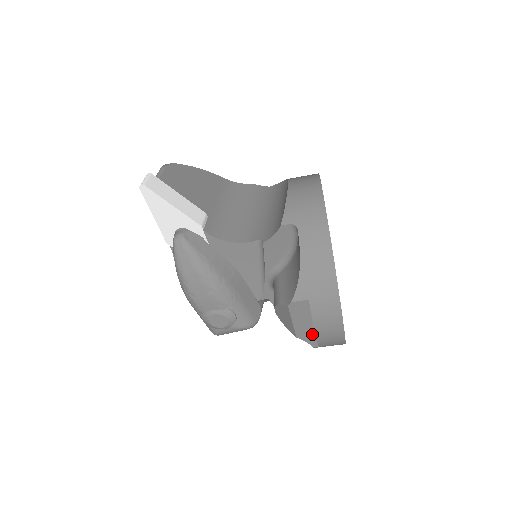
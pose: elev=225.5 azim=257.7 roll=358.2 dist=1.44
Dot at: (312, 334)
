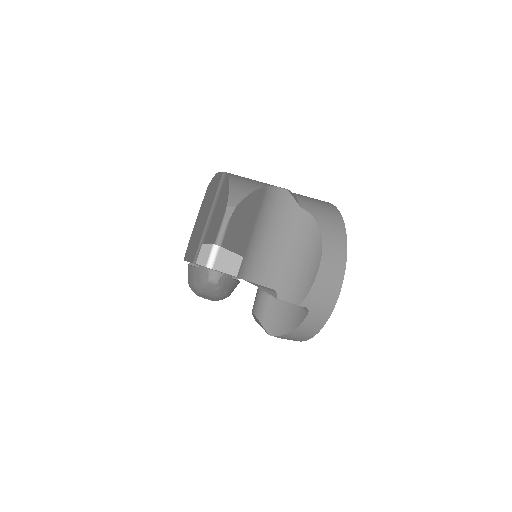
Dot at: occluded
